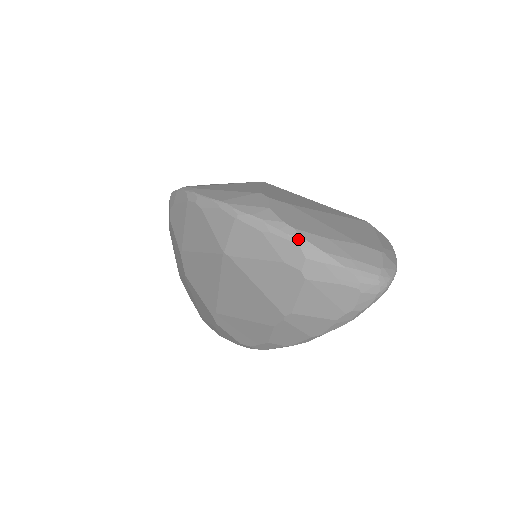
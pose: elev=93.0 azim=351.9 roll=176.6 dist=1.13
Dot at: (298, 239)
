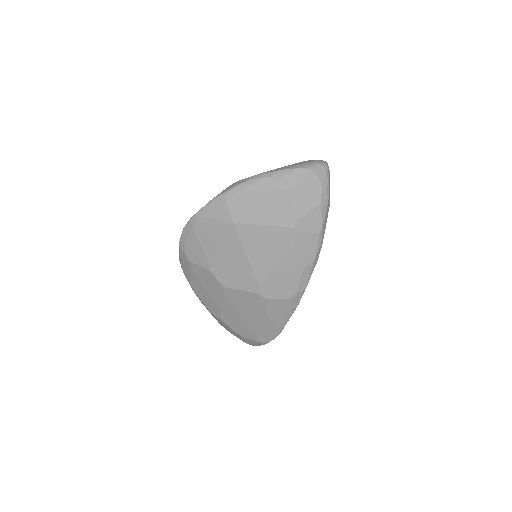
Dot at: (264, 175)
